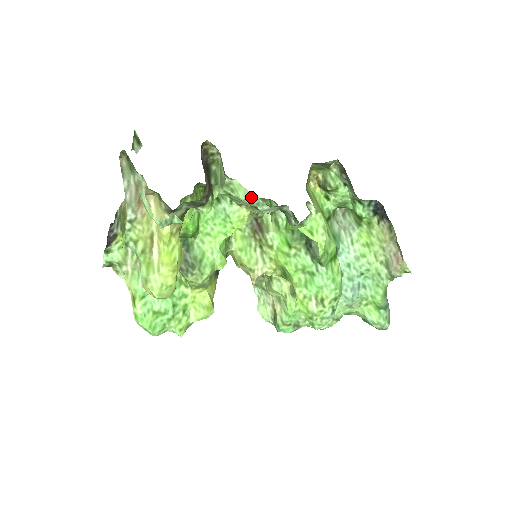
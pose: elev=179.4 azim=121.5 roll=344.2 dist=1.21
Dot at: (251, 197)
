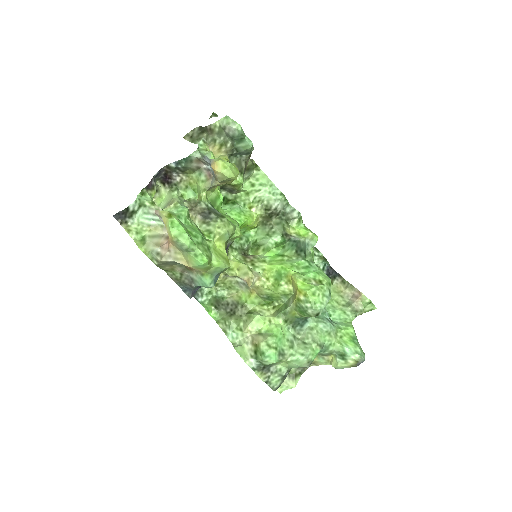
Dot at: (271, 185)
